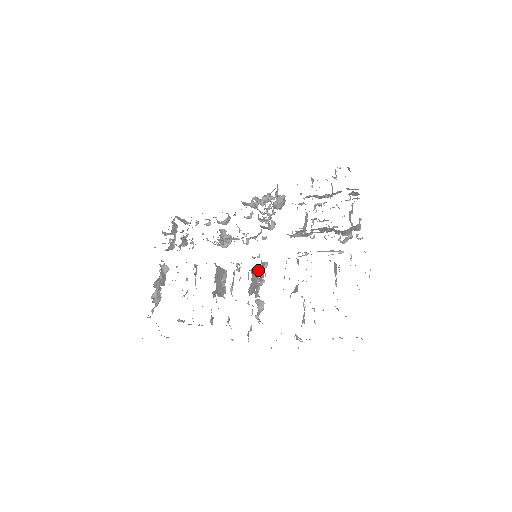
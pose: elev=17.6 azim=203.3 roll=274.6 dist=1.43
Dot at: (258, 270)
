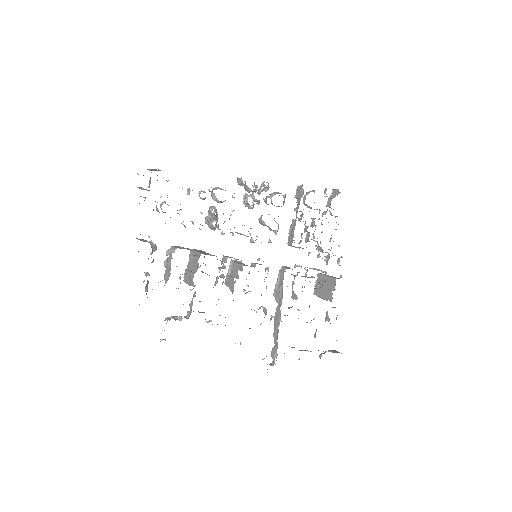
Dot at: (241, 261)
